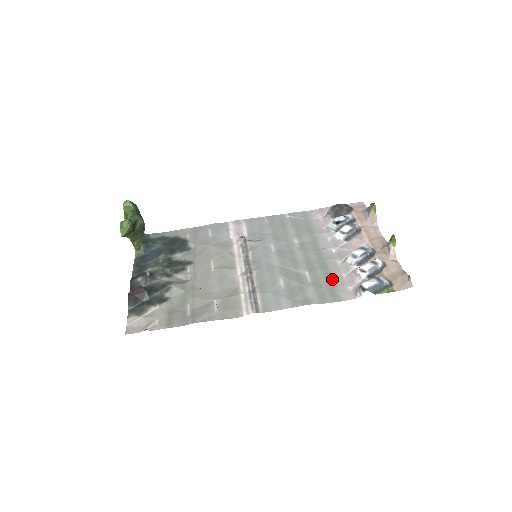
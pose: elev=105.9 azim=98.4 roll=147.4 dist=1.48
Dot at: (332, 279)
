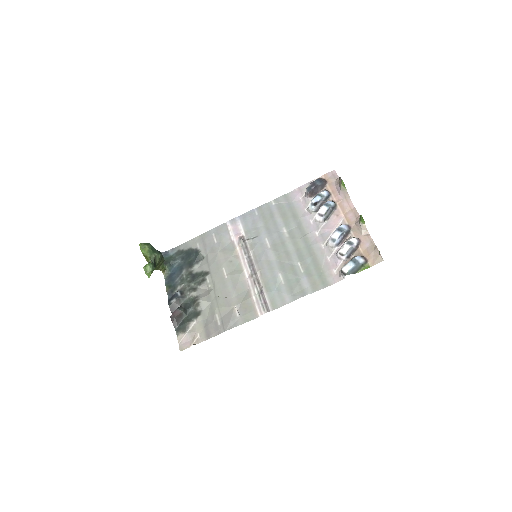
Dot at: (319, 265)
